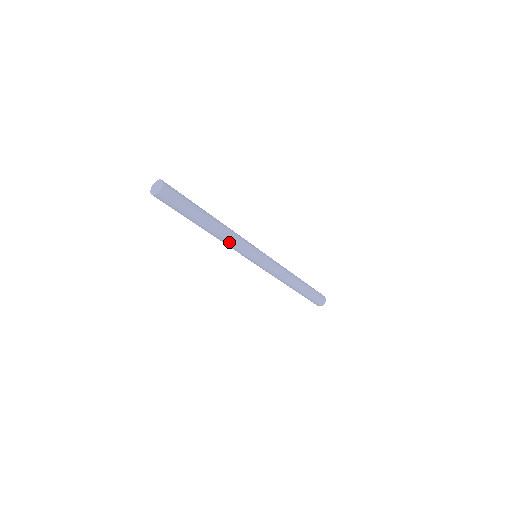
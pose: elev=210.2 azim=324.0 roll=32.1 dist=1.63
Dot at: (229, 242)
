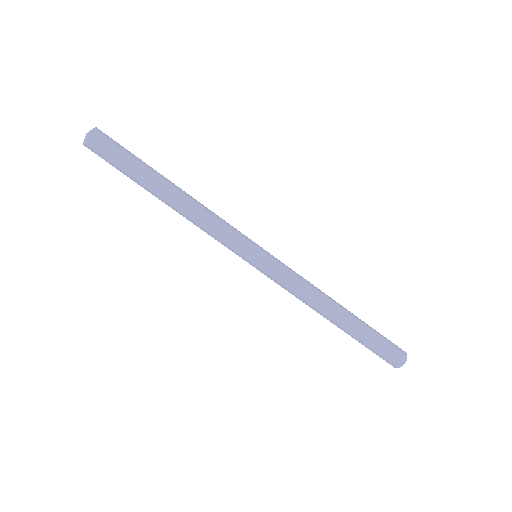
Dot at: (207, 214)
